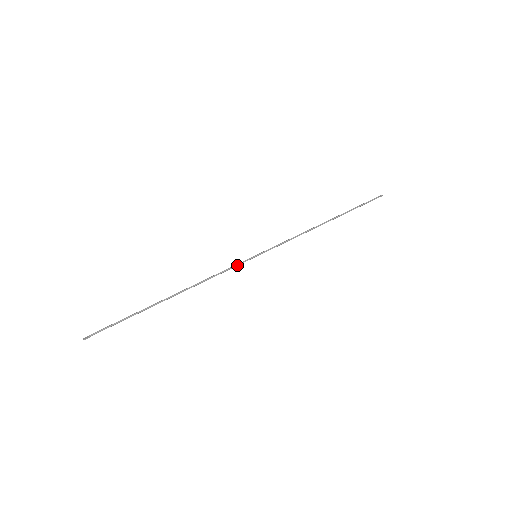
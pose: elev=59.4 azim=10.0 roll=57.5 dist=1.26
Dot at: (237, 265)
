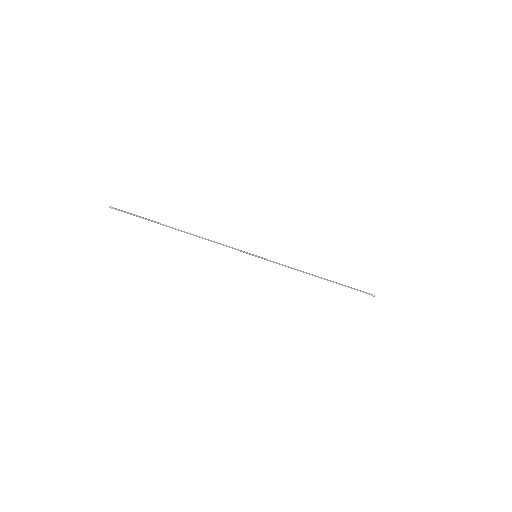
Dot at: occluded
